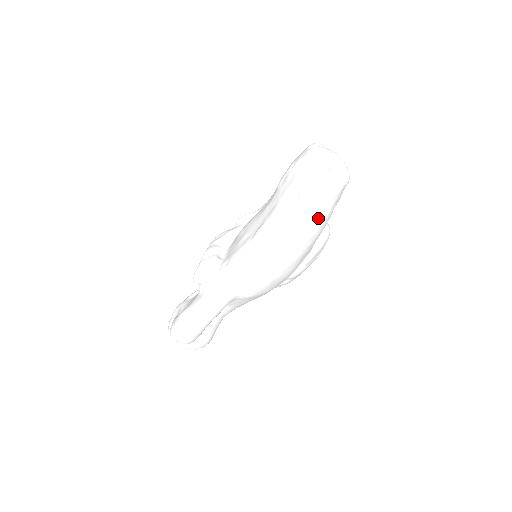
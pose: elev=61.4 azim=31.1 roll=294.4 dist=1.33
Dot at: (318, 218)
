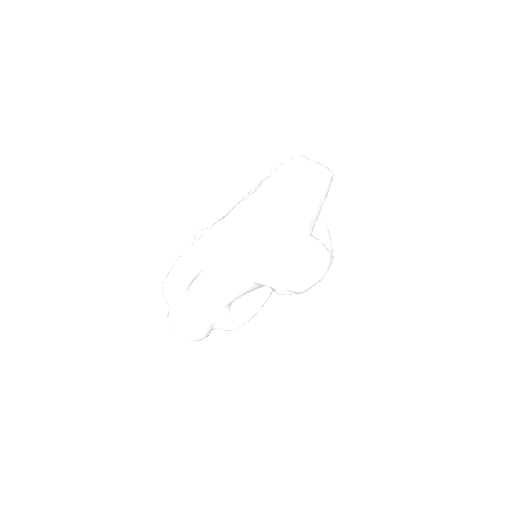
Dot at: (286, 184)
